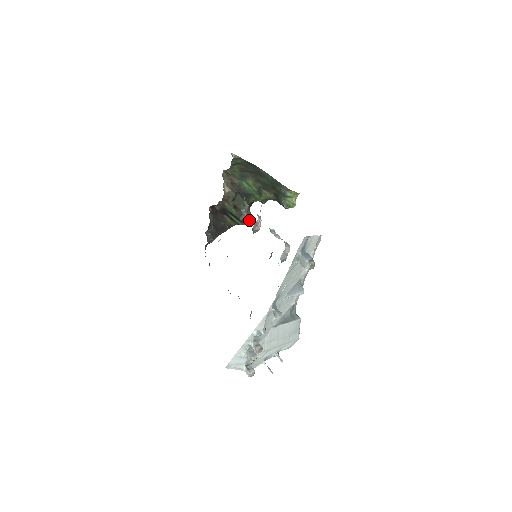
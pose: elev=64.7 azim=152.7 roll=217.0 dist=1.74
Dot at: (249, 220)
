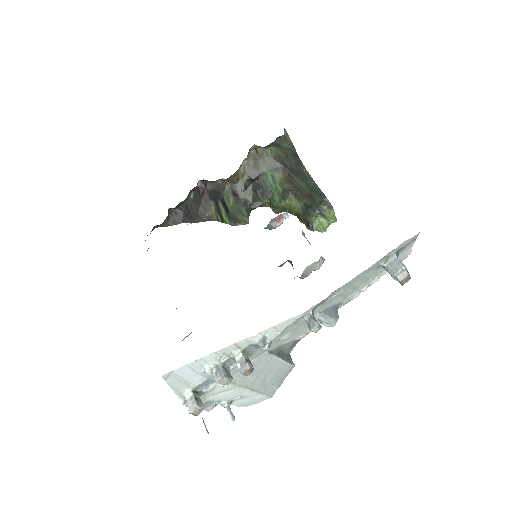
Dot at: (244, 222)
